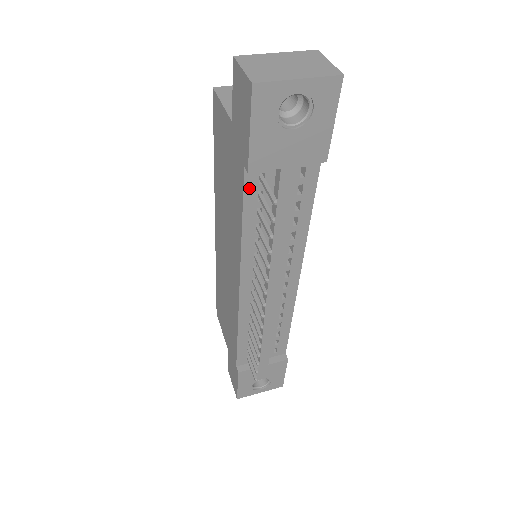
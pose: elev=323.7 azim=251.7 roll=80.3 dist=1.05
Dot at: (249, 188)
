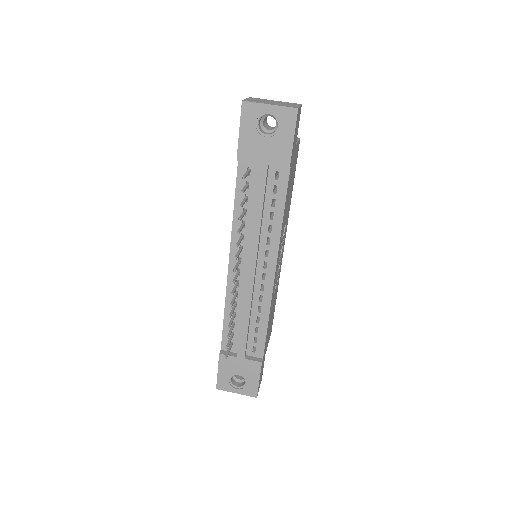
Dot at: (240, 176)
